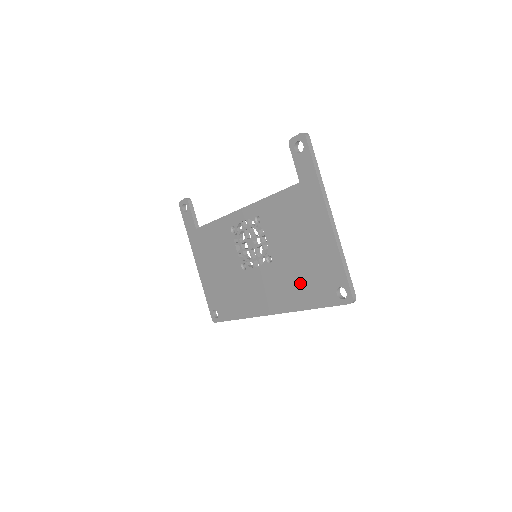
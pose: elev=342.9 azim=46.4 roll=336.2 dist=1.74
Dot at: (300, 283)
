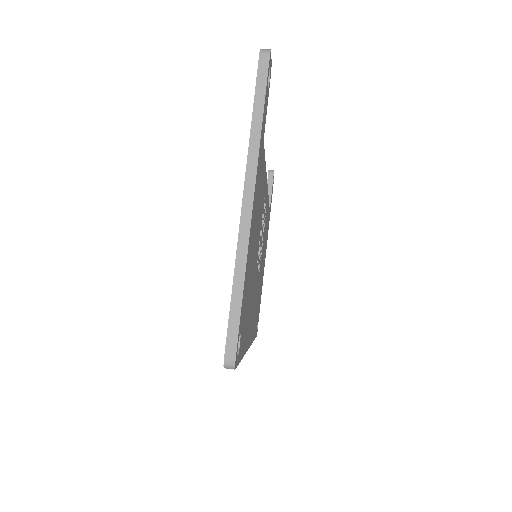
Dot at: occluded
